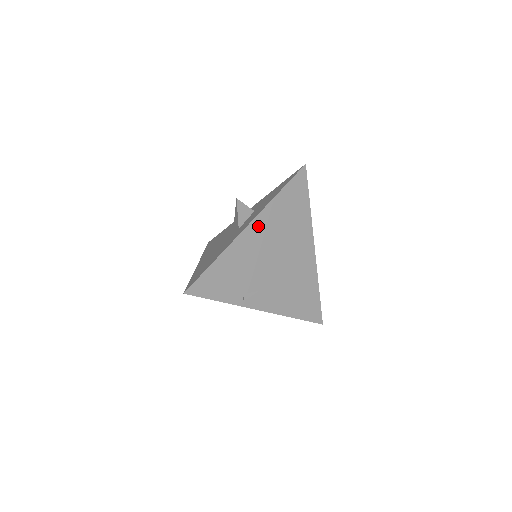
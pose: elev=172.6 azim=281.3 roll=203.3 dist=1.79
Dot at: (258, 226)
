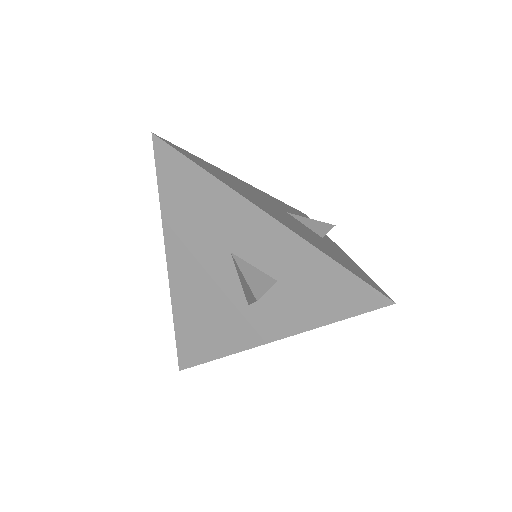
Dot at: occluded
